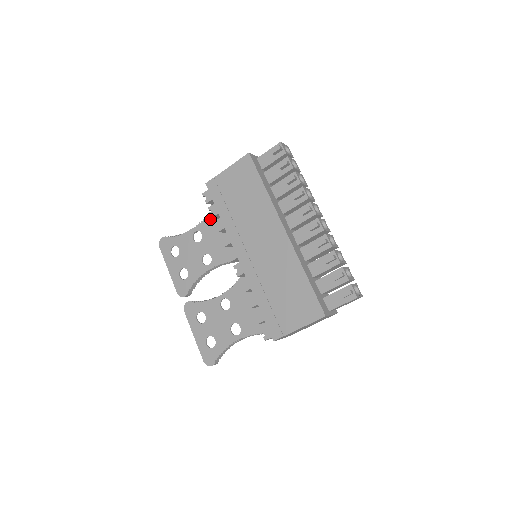
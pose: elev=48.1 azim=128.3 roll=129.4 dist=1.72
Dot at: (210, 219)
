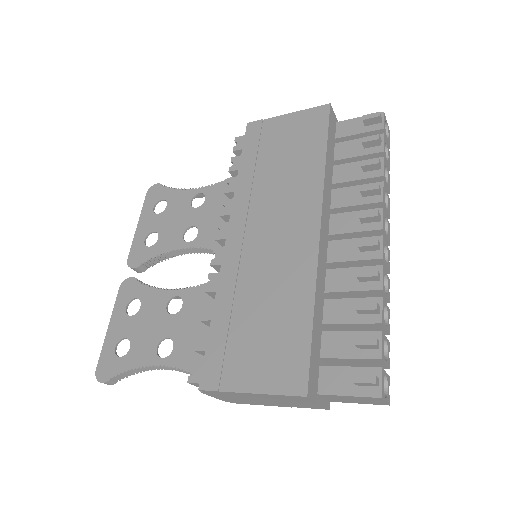
Dot at: (227, 185)
